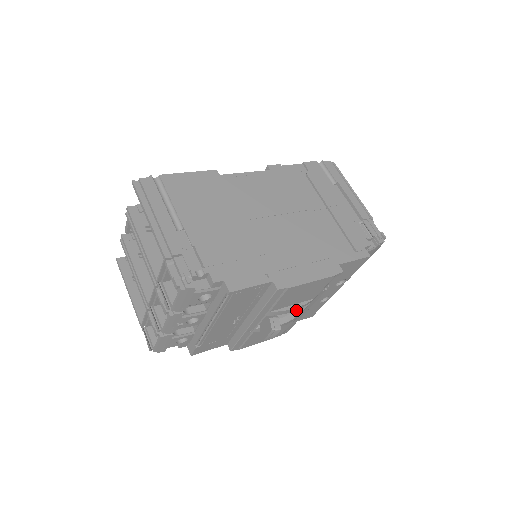
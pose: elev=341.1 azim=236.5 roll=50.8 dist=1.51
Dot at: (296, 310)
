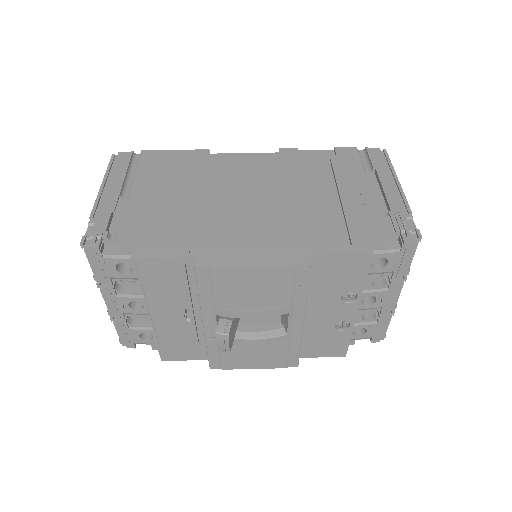
Dot at: (284, 327)
